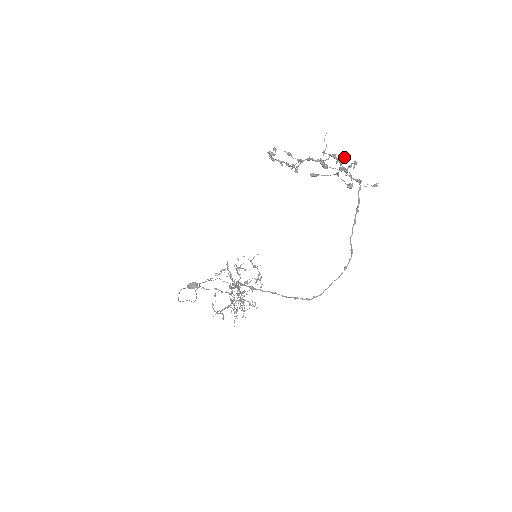
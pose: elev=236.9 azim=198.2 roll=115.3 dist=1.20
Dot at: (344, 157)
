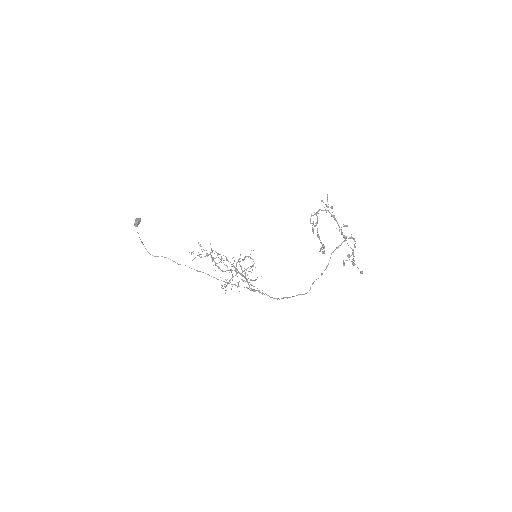
Dot at: (344, 226)
